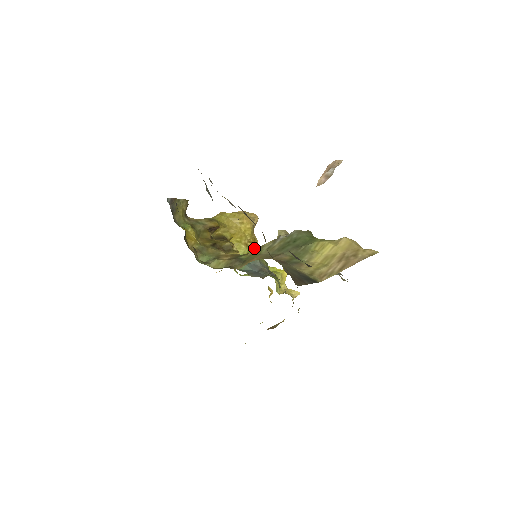
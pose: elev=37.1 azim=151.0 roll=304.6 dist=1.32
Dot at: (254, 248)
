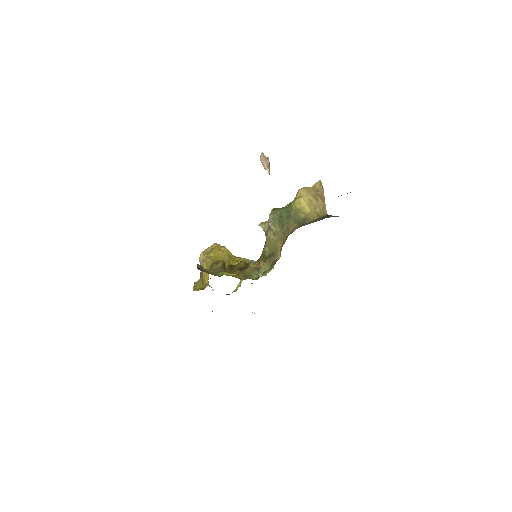
Dot at: (242, 258)
